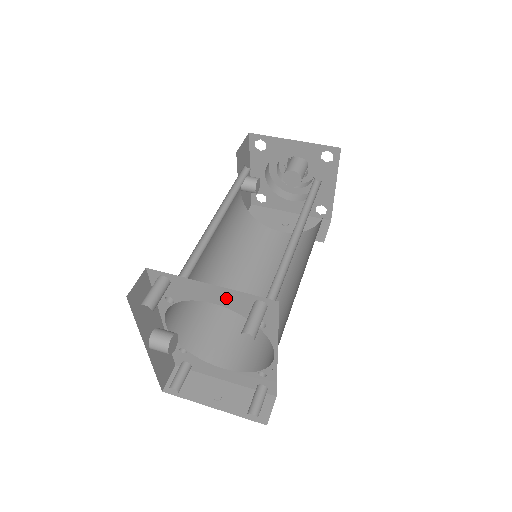
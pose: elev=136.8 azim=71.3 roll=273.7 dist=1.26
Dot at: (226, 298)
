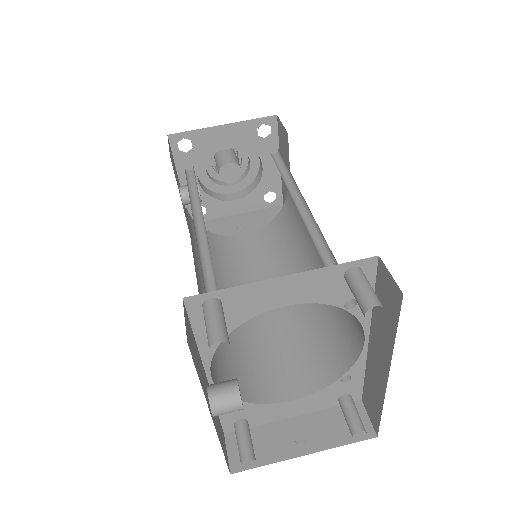
Dot at: (304, 288)
